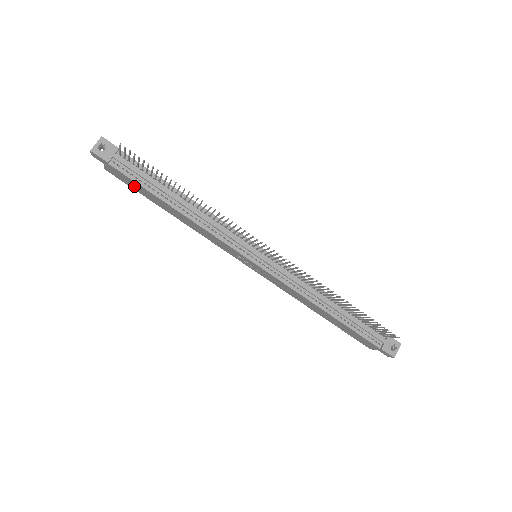
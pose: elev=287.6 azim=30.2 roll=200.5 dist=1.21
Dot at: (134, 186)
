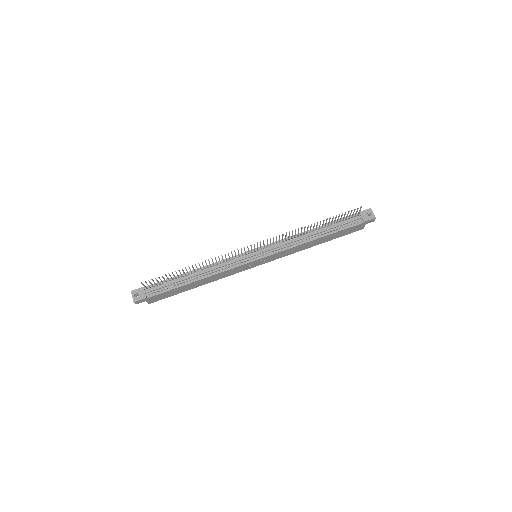
Dot at: (169, 295)
